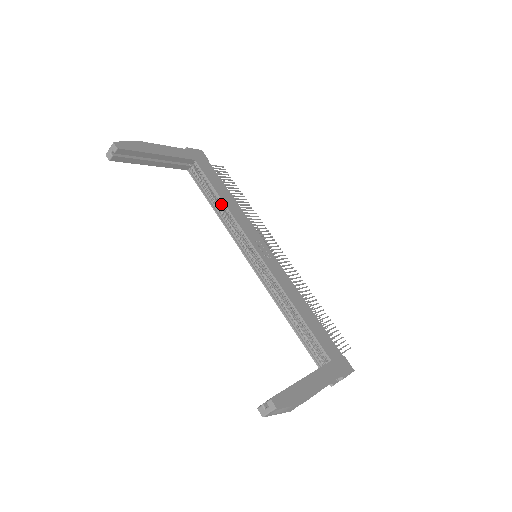
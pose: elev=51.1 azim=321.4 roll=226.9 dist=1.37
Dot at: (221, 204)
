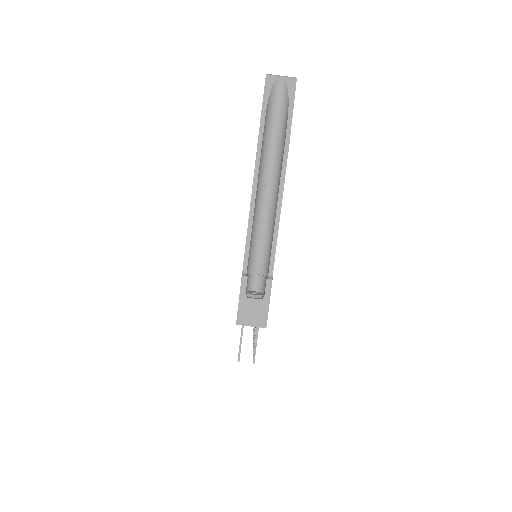
Dot at: occluded
